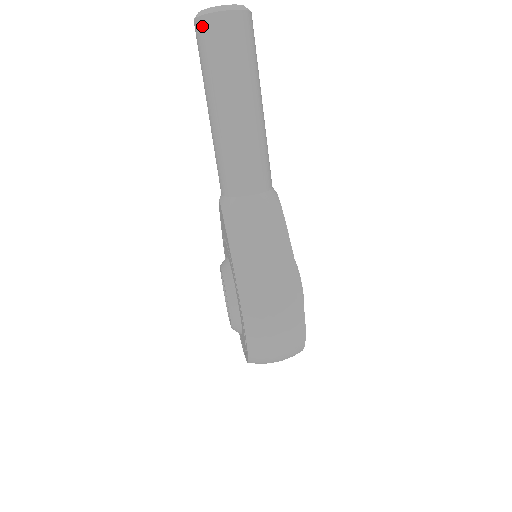
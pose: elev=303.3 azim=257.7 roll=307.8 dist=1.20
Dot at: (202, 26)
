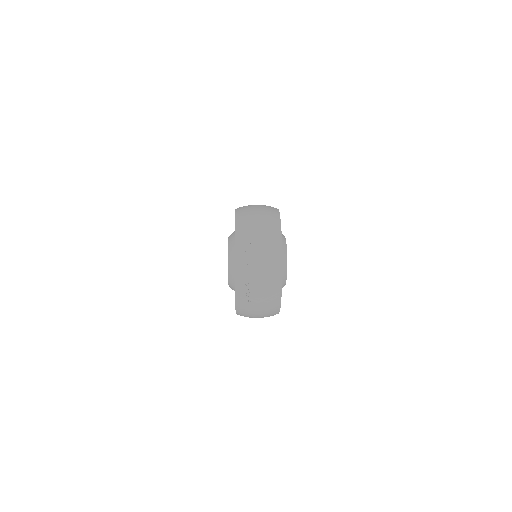
Dot at: occluded
